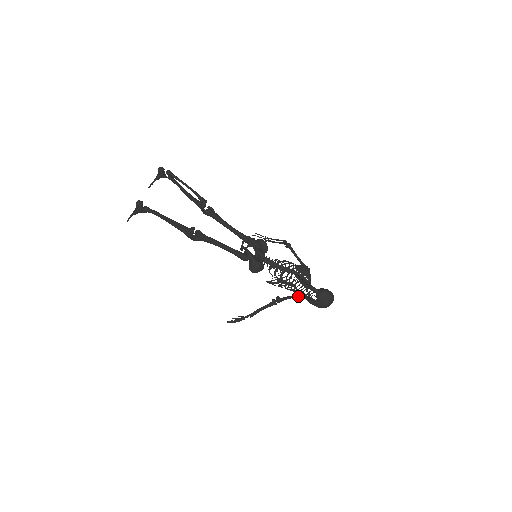
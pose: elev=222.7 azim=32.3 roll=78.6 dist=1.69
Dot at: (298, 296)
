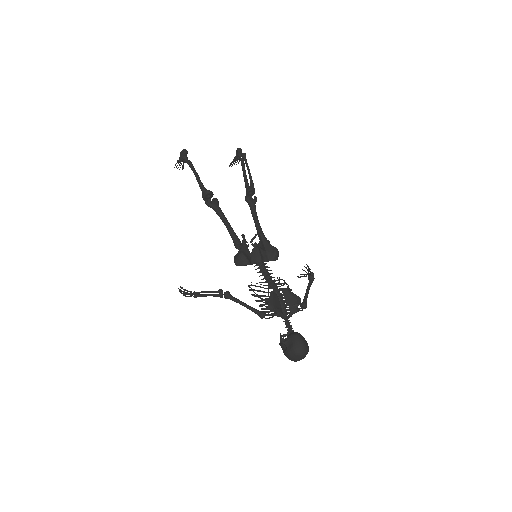
Dot at: (254, 310)
